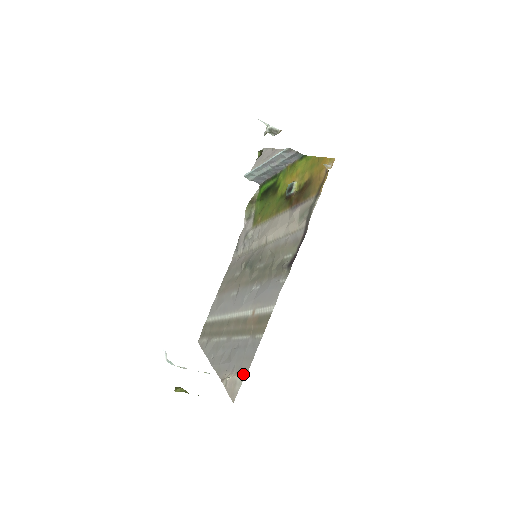
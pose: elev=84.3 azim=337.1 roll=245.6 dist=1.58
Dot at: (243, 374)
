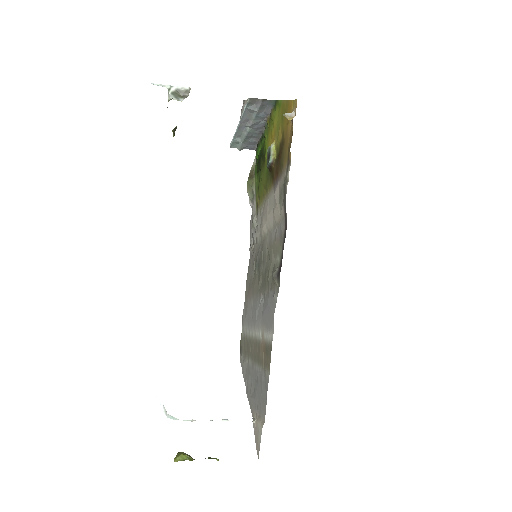
Dot at: (261, 422)
